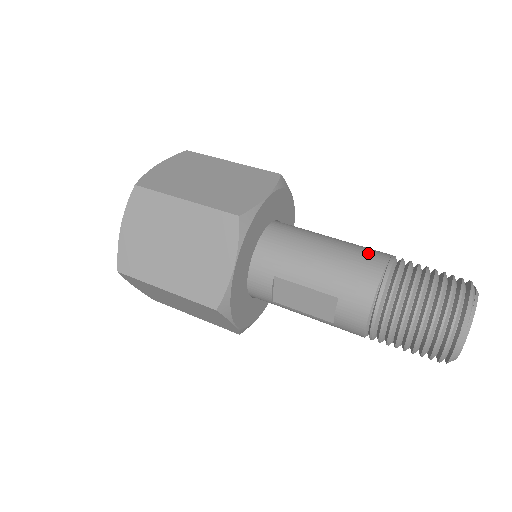
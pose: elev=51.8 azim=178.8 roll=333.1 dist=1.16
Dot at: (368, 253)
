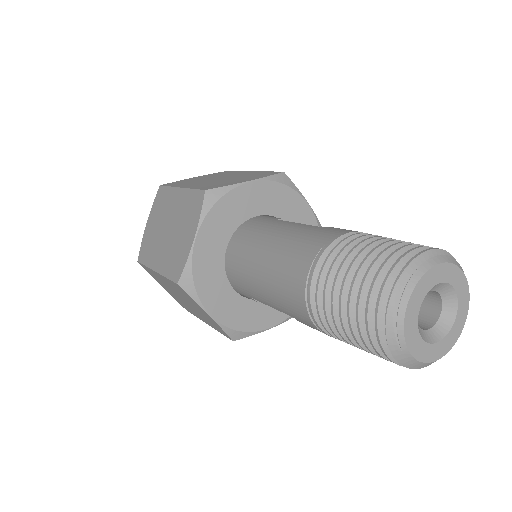
Dot at: (295, 261)
